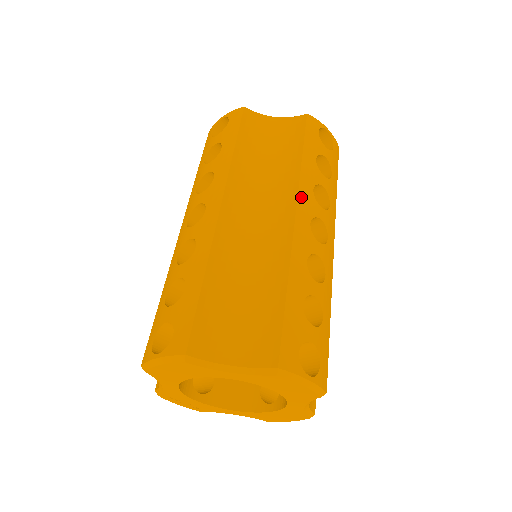
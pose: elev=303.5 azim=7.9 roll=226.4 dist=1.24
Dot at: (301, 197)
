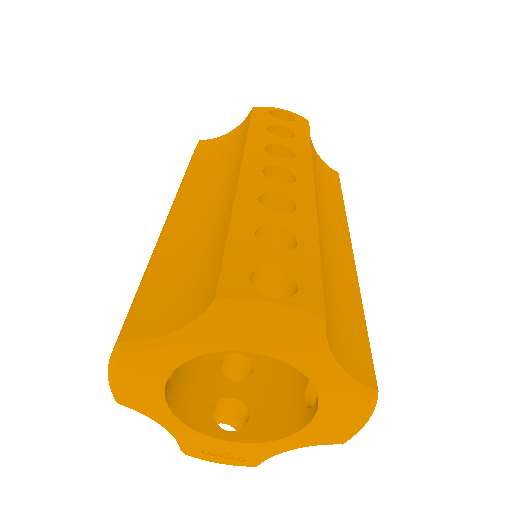
Dot at: (247, 157)
